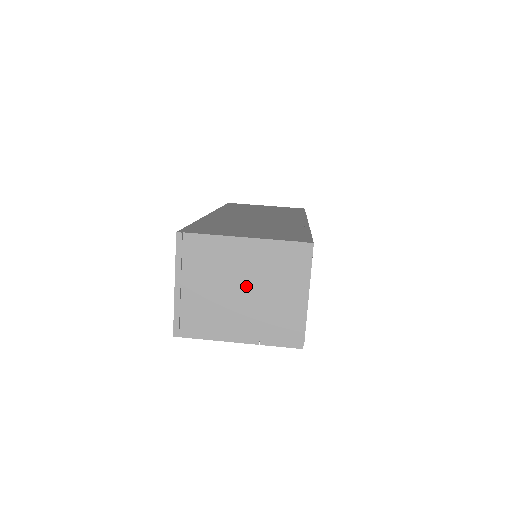
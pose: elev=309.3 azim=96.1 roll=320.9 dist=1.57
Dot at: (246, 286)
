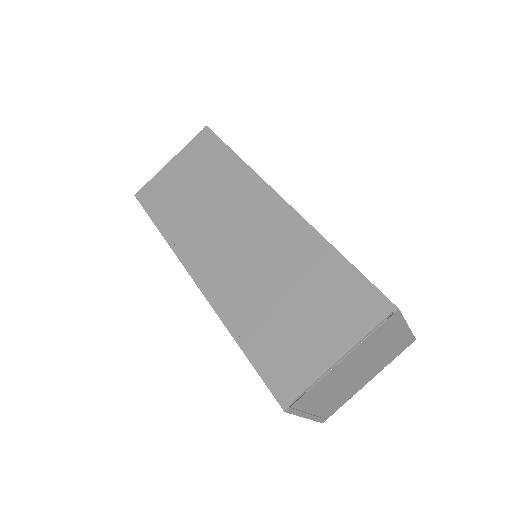
Dot at: (359, 368)
